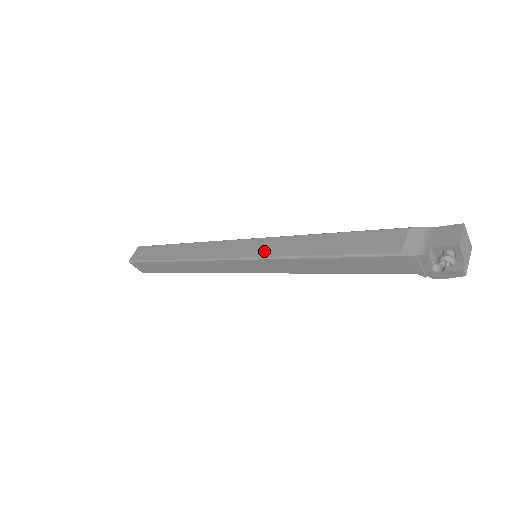
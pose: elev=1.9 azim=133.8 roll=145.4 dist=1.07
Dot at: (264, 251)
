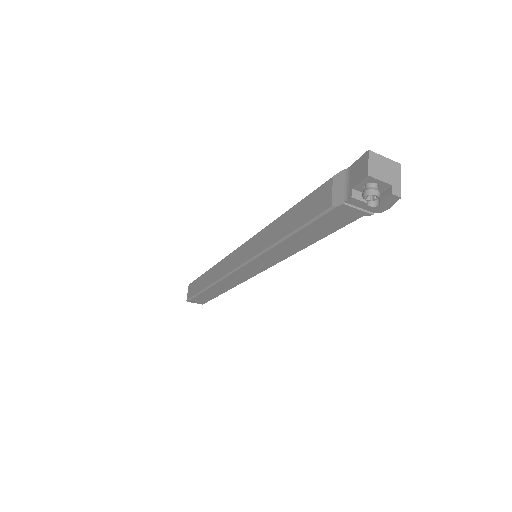
Dot at: (252, 251)
